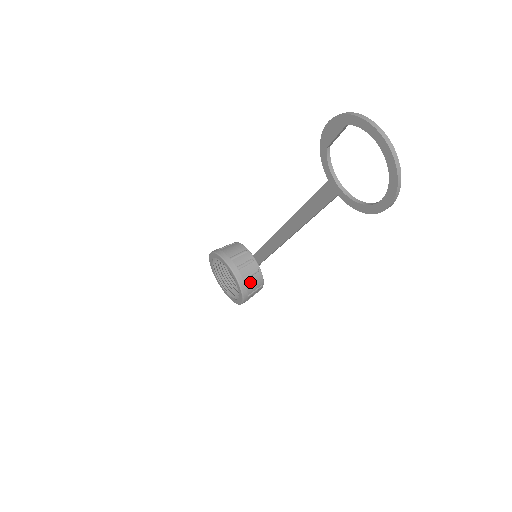
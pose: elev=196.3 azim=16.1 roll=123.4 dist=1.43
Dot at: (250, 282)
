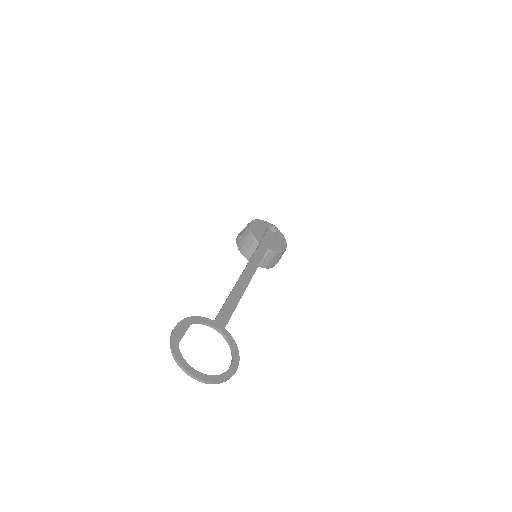
Dot at: (268, 261)
